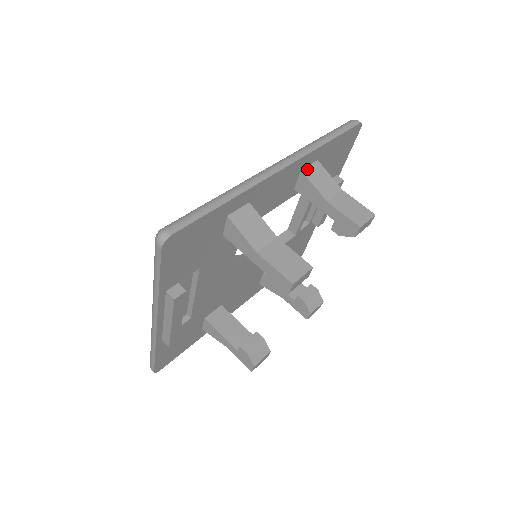
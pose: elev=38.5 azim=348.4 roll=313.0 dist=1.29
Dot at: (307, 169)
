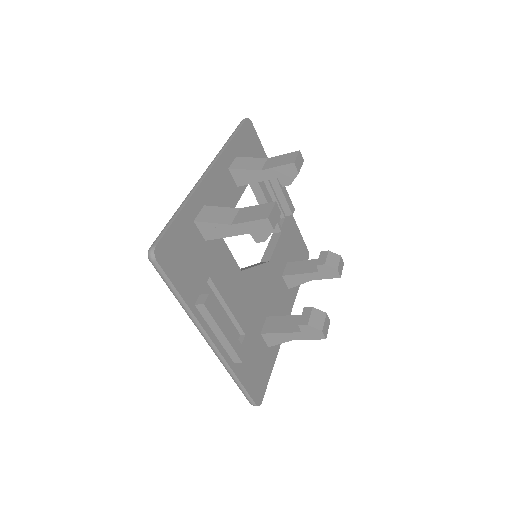
Dot at: (232, 165)
